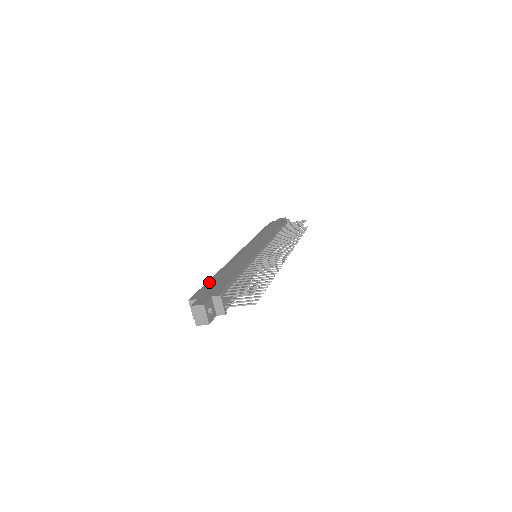
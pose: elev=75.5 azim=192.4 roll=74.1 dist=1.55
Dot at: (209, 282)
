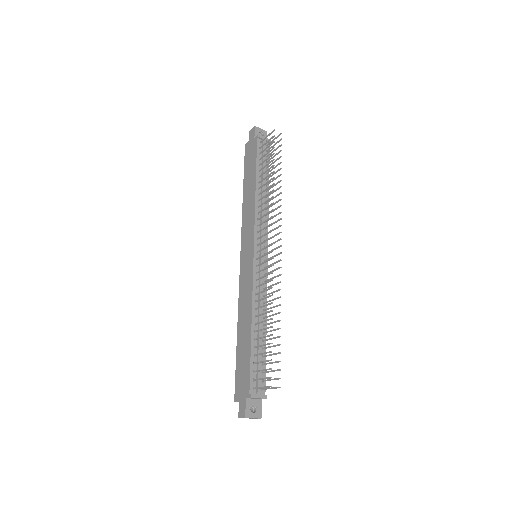
Dot at: (237, 358)
